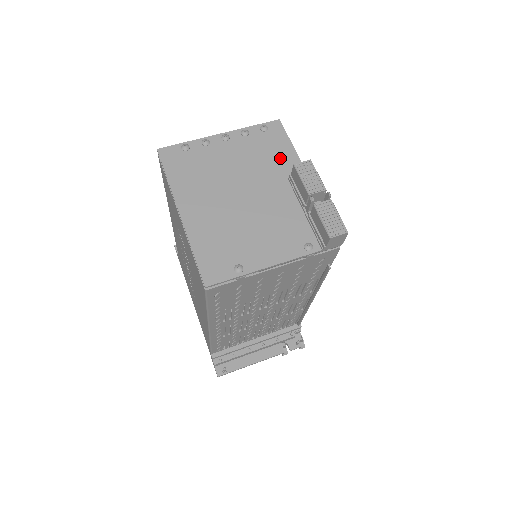
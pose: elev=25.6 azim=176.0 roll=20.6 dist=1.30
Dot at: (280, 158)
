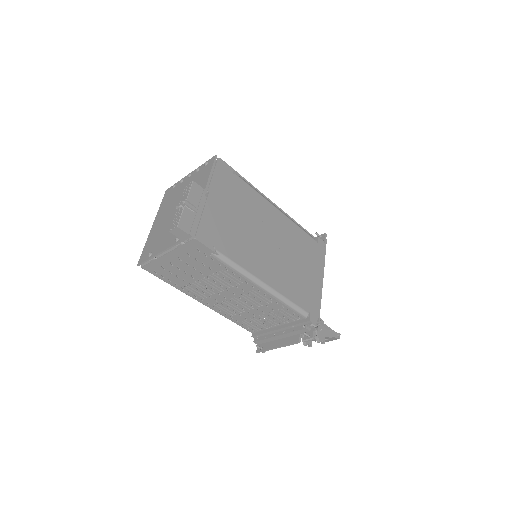
Dot at: (201, 182)
